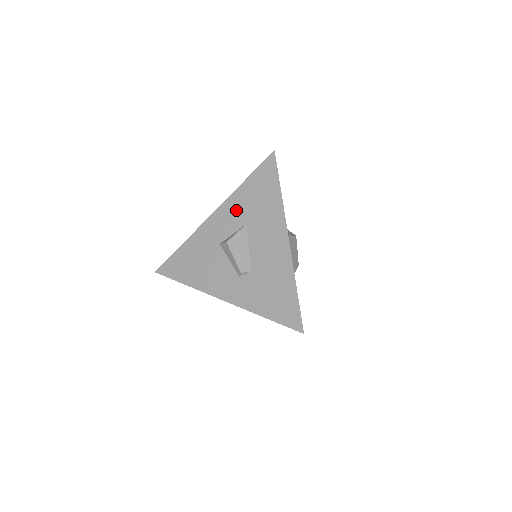
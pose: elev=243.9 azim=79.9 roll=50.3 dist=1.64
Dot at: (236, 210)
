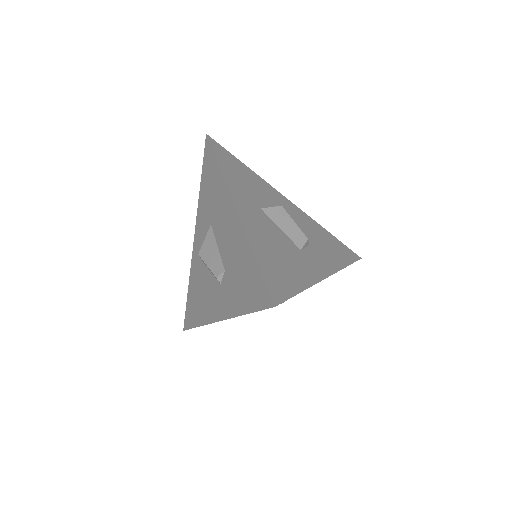
Dot at: (203, 218)
